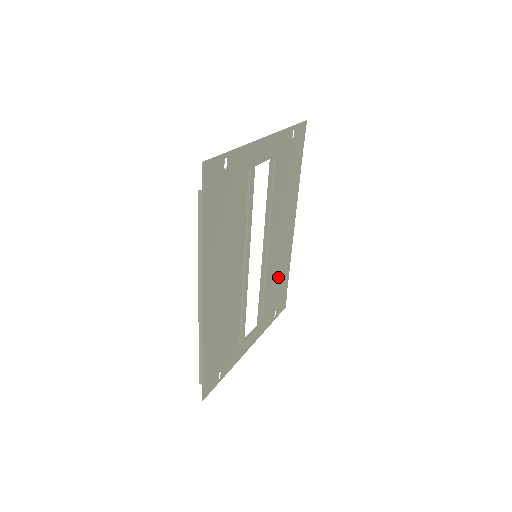
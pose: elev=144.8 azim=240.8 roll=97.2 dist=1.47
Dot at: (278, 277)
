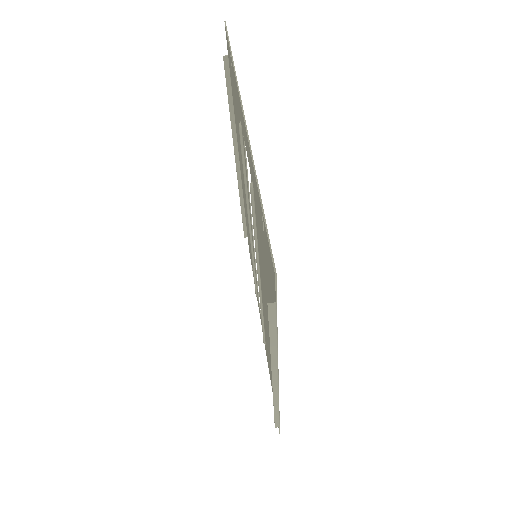
Dot at: (249, 237)
